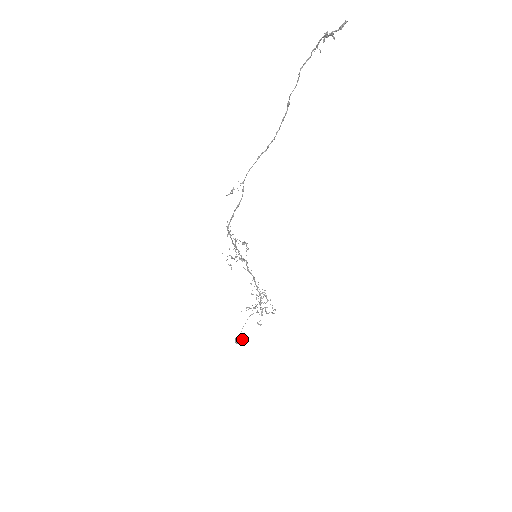
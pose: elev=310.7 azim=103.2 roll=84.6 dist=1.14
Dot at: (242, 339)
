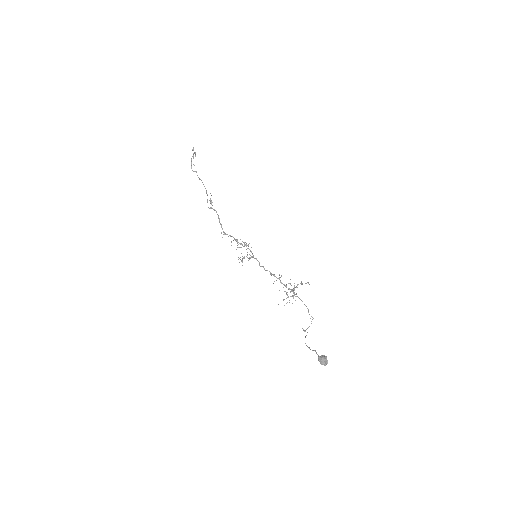
Dot at: (323, 356)
